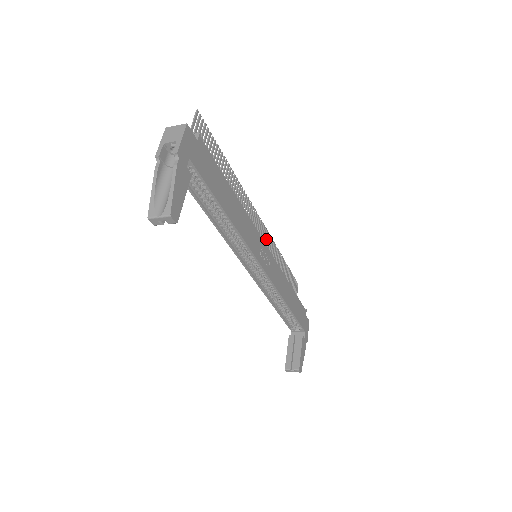
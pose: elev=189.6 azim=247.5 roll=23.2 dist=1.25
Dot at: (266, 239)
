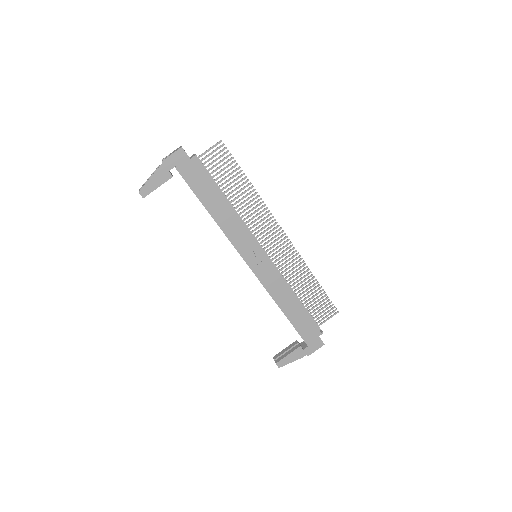
Dot at: occluded
